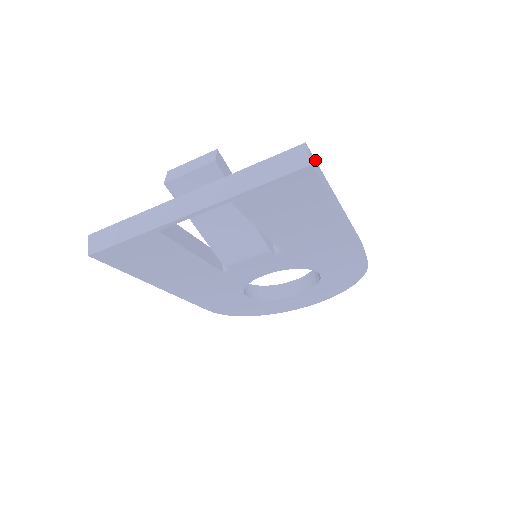
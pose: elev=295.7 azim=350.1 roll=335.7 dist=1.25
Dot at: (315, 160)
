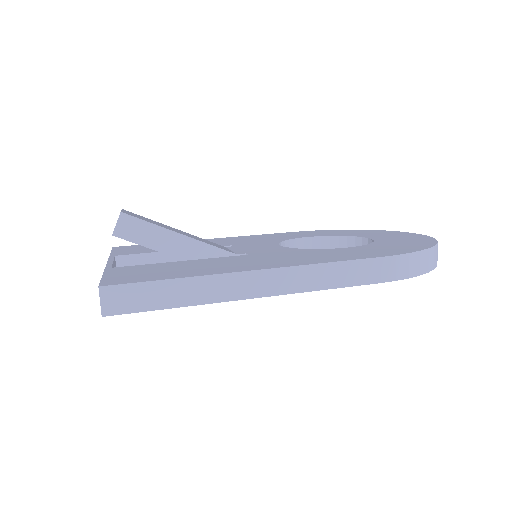
Dot at: (137, 283)
